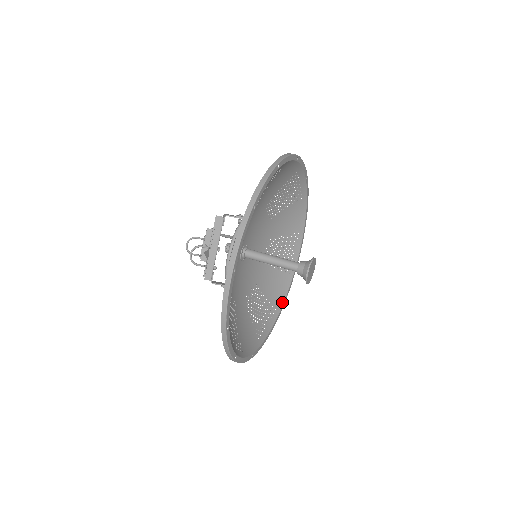
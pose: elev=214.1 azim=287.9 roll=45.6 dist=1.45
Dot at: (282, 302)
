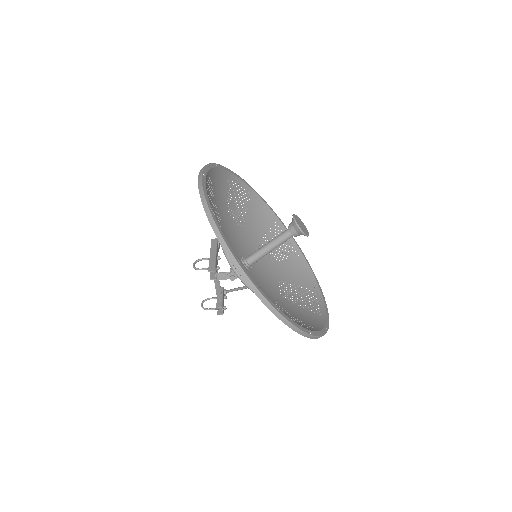
Dot at: (320, 328)
